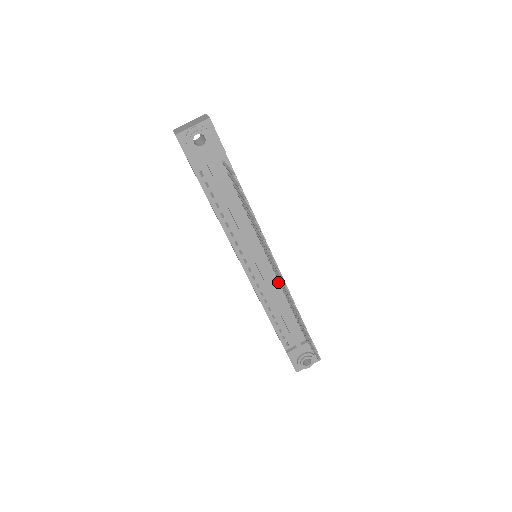
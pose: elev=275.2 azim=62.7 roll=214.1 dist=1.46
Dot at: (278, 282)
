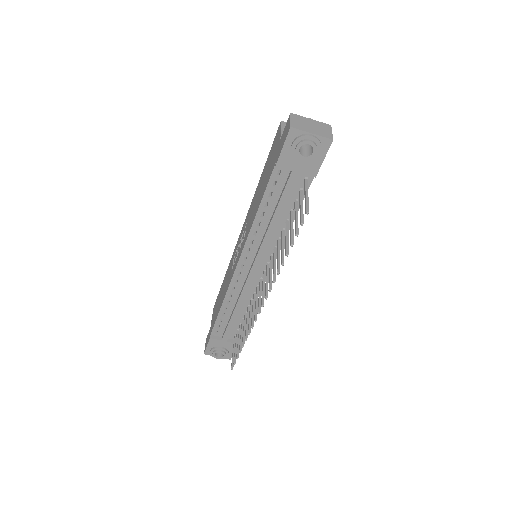
Dot at: (254, 291)
